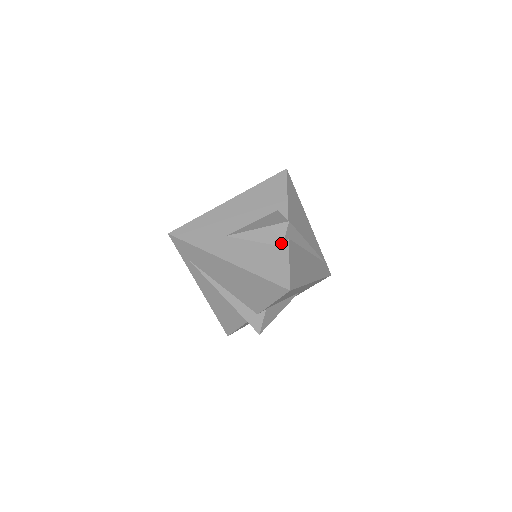
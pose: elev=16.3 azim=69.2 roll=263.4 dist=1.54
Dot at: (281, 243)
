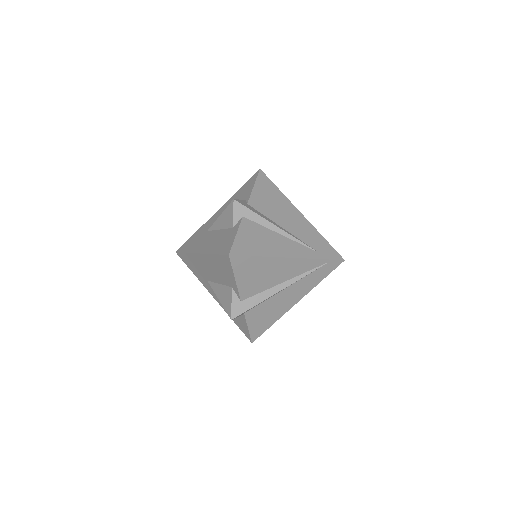
Dot at: occluded
